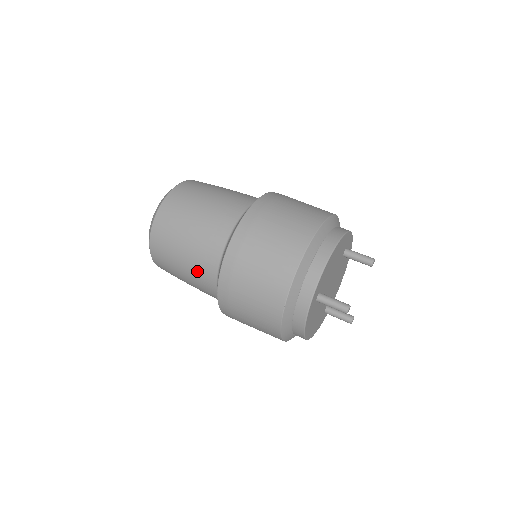
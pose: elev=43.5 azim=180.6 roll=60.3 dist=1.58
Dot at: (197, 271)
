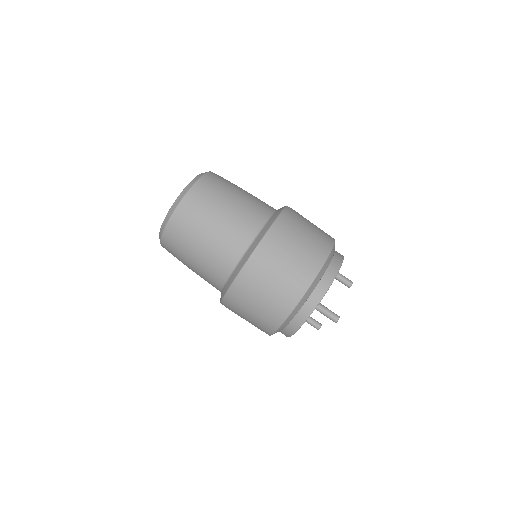
Dot at: (213, 259)
